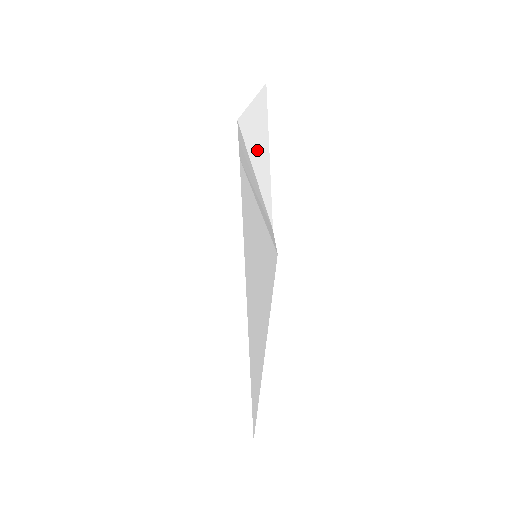
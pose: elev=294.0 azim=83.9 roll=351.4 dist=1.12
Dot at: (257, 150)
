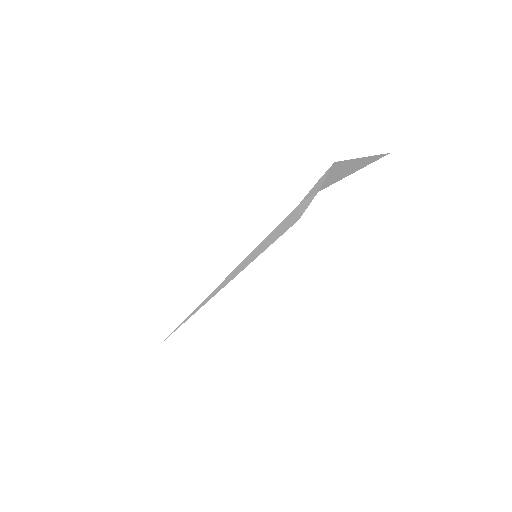
Dot at: (342, 171)
